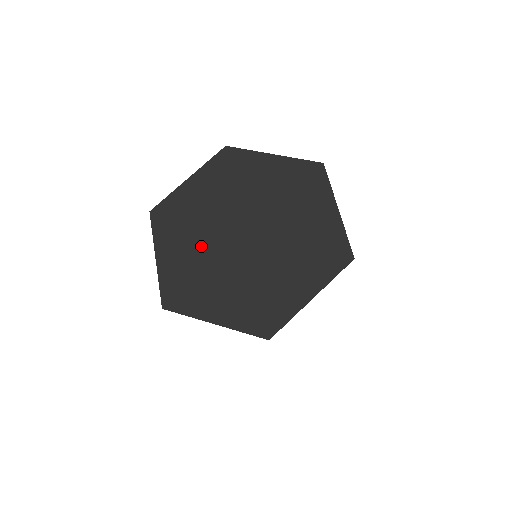
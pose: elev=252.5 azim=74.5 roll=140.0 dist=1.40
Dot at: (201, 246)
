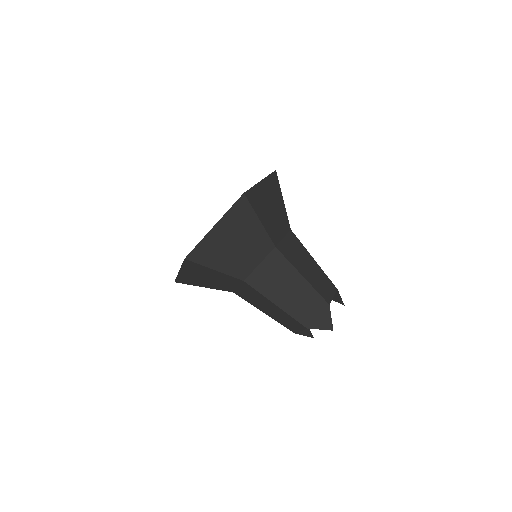
Dot at: occluded
